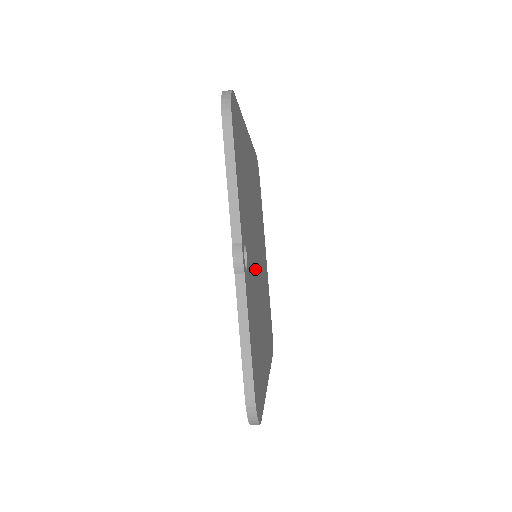
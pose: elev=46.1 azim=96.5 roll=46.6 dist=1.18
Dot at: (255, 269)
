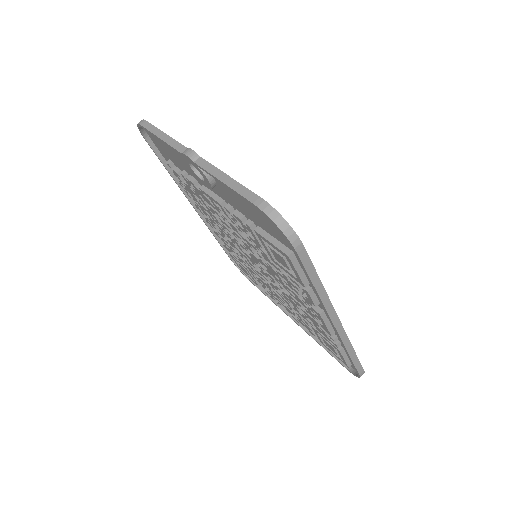
Dot at: occluded
